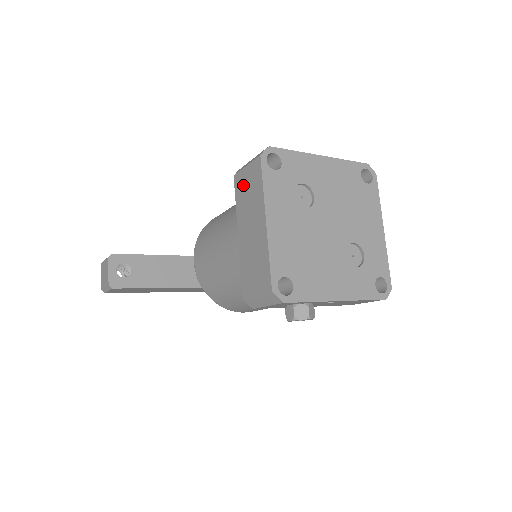
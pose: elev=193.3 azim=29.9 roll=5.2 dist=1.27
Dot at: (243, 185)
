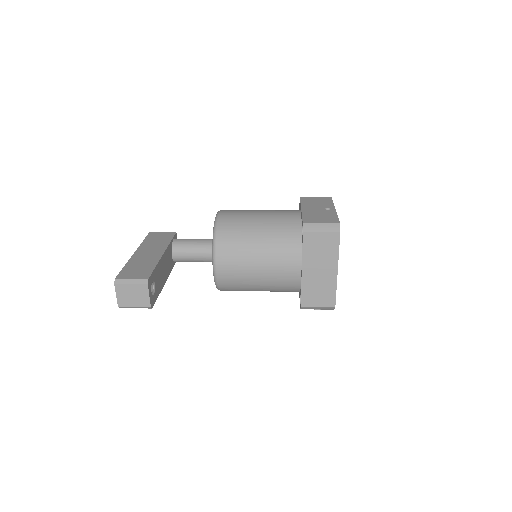
Dot at: (315, 243)
